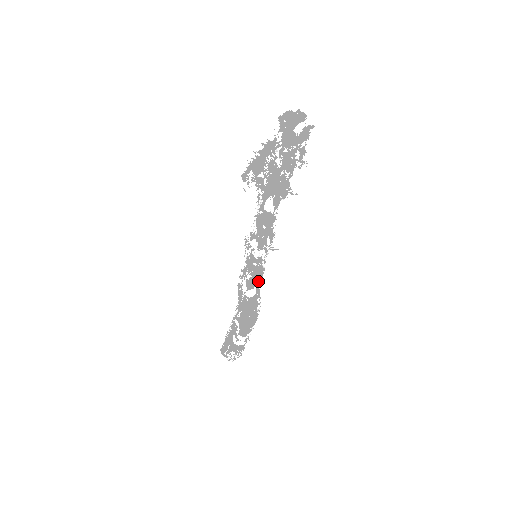
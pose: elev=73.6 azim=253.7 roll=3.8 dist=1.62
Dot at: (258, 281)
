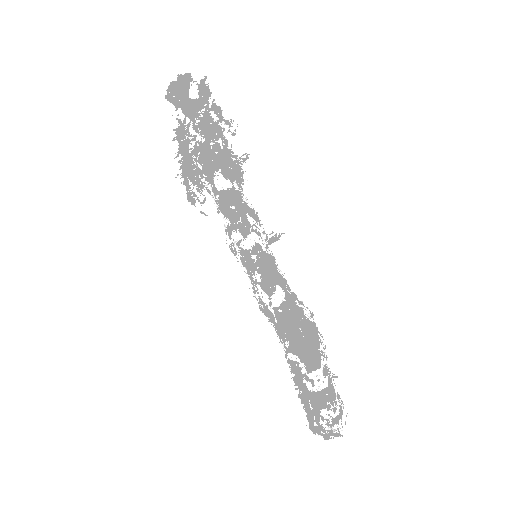
Dot at: (275, 275)
